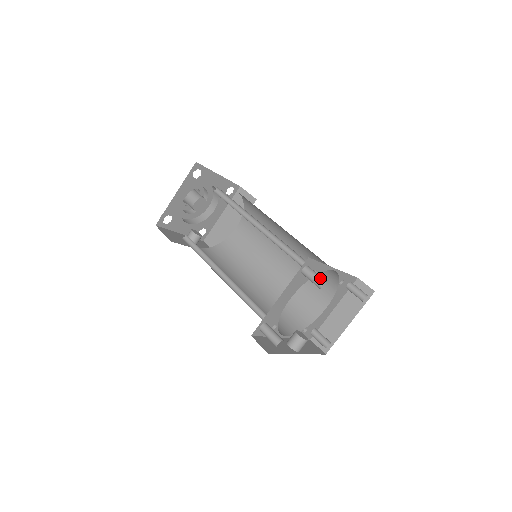
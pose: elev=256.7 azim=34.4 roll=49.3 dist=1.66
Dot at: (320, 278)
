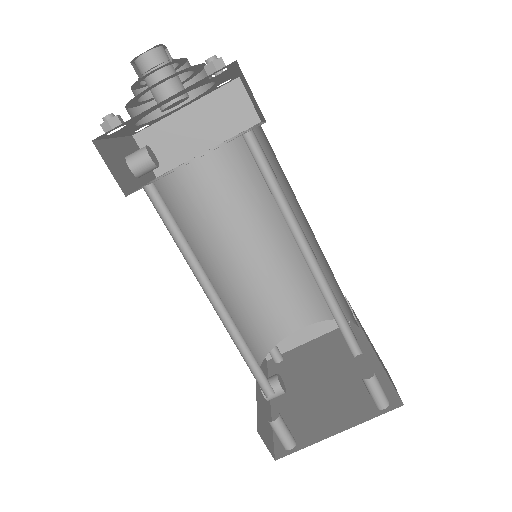
Dot at: (385, 398)
